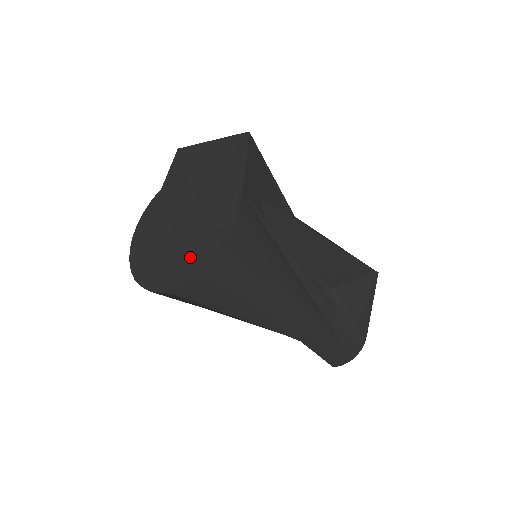
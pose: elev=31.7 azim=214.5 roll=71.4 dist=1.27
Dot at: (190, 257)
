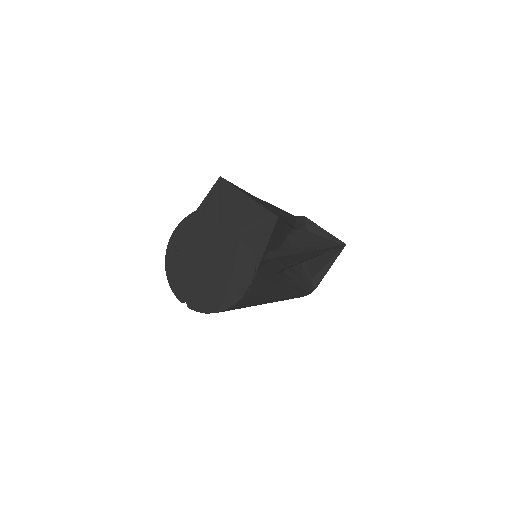
Dot at: (210, 296)
